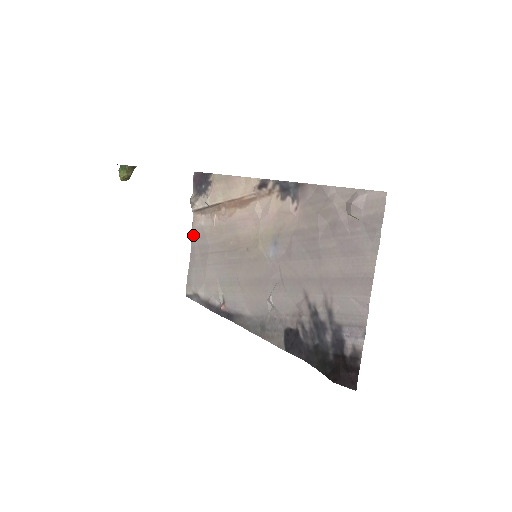
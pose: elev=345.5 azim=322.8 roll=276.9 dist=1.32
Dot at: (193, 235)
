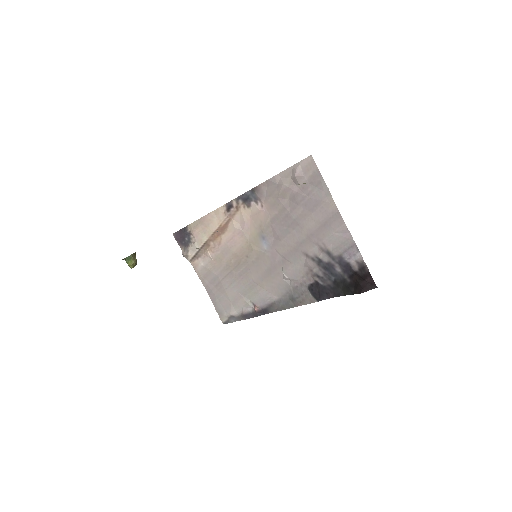
Dot at: (201, 278)
